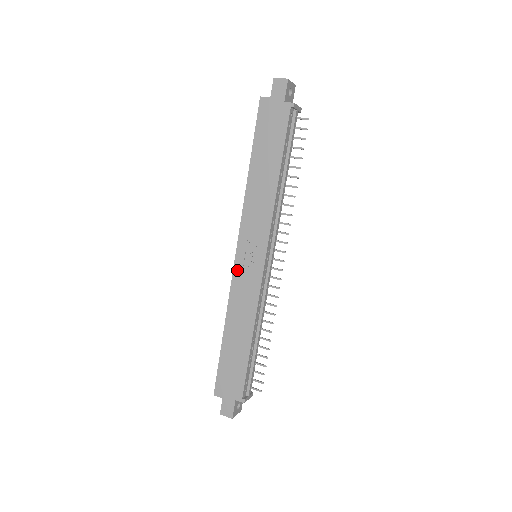
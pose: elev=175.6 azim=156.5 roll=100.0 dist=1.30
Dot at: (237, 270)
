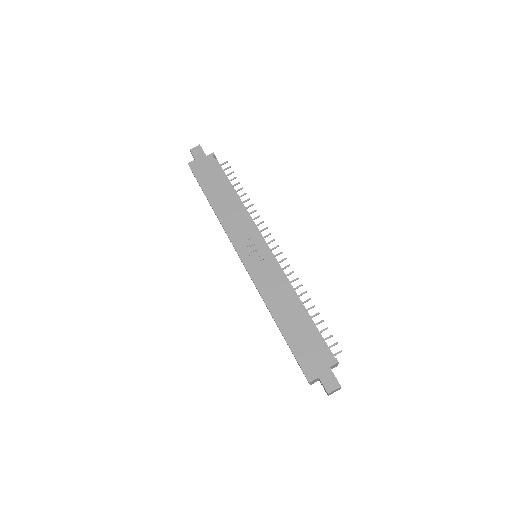
Dot at: (251, 269)
